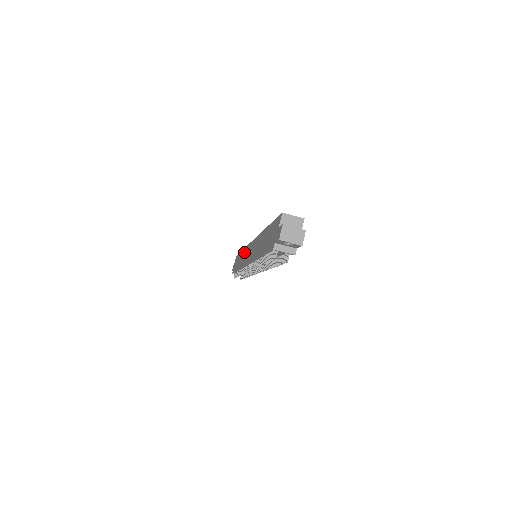
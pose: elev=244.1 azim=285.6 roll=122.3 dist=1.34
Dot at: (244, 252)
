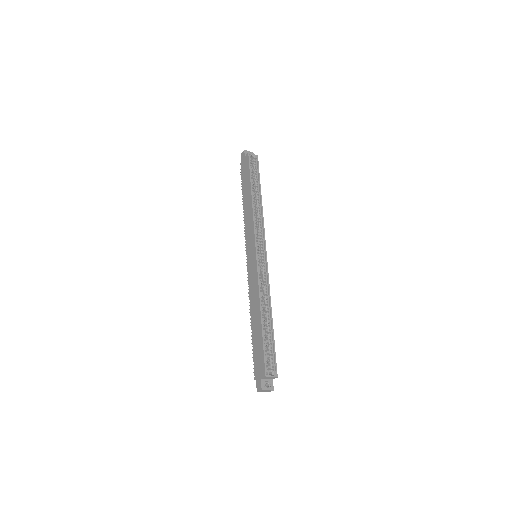
Dot at: (250, 220)
